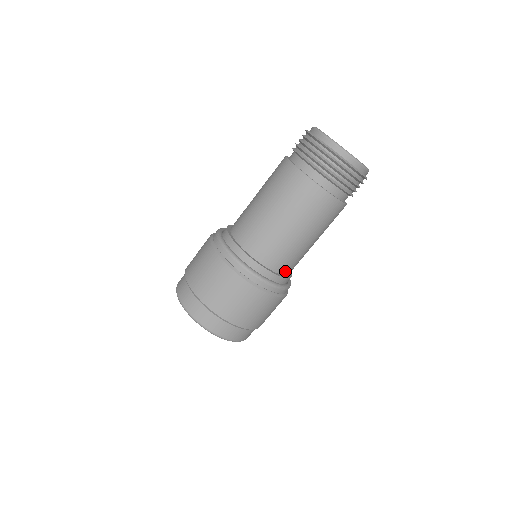
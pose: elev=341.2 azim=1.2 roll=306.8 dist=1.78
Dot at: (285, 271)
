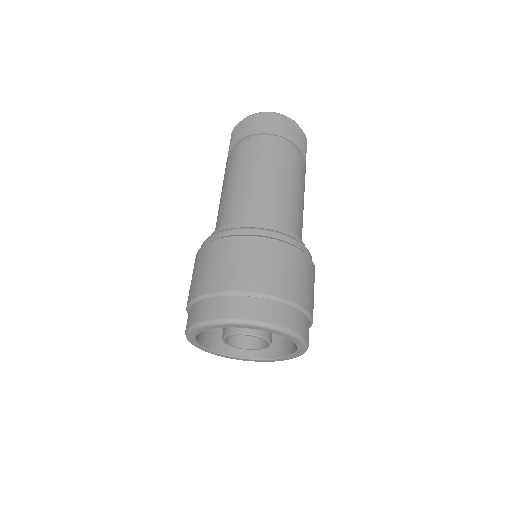
Dot at: occluded
